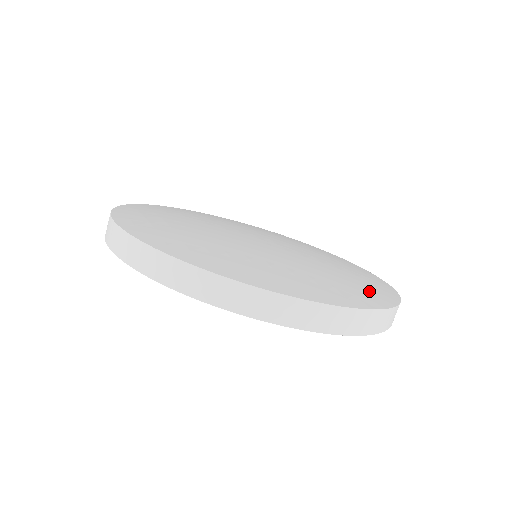
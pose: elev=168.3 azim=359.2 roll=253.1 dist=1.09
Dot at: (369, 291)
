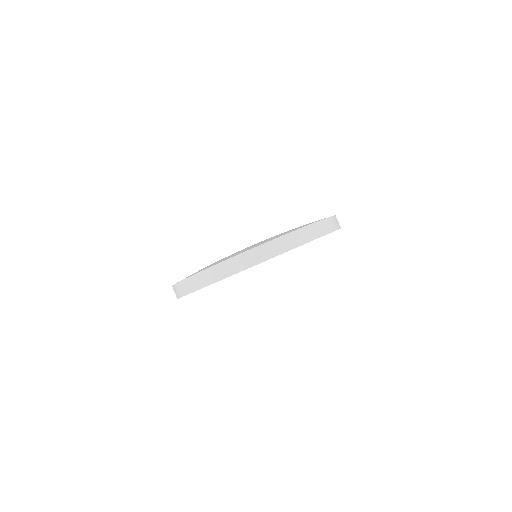
Dot at: (267, 240)
